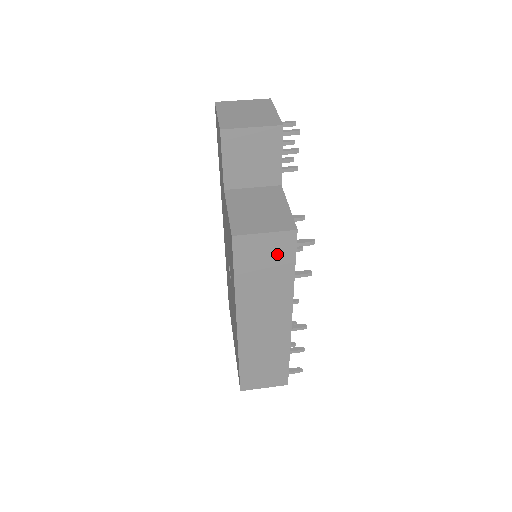
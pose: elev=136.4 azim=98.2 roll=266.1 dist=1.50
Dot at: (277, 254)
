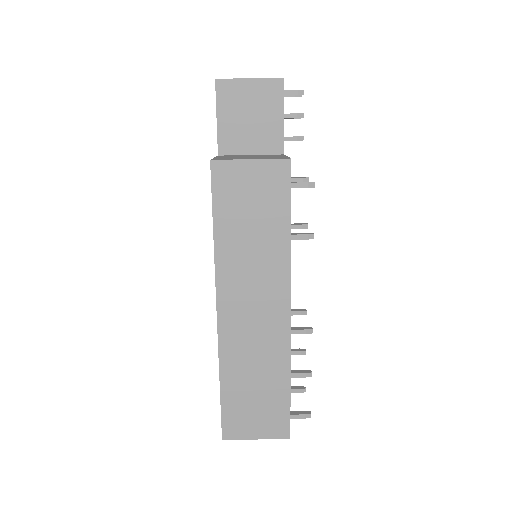
Dot at: (267, 195)
